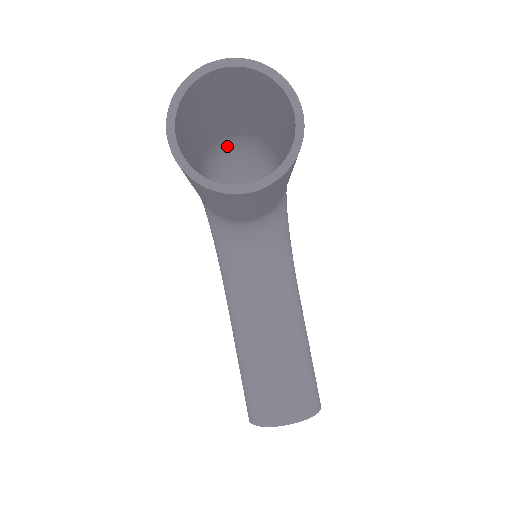
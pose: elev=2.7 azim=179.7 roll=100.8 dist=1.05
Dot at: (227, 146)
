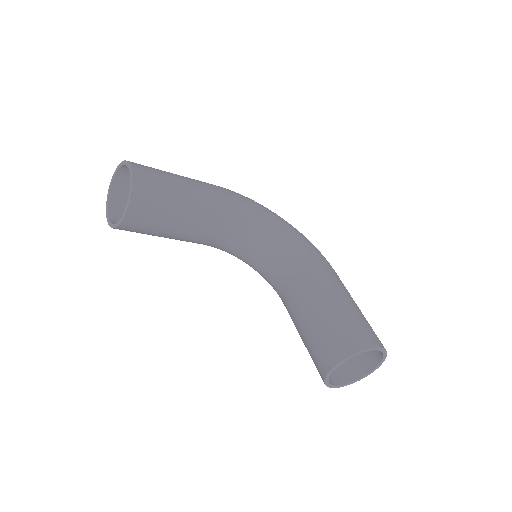
Dot at: occluded
